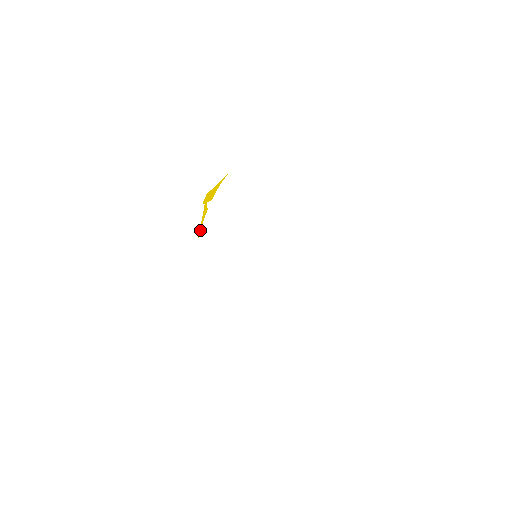
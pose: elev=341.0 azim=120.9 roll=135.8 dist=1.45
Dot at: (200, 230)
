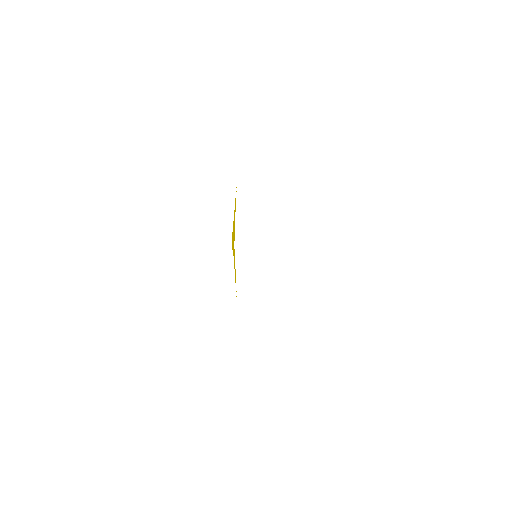
Dot at: (235, 281)
